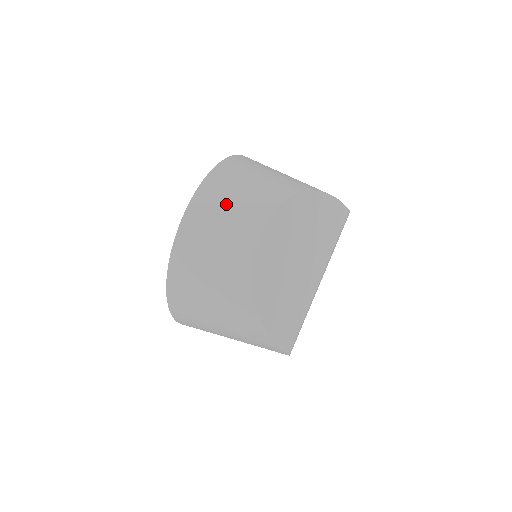
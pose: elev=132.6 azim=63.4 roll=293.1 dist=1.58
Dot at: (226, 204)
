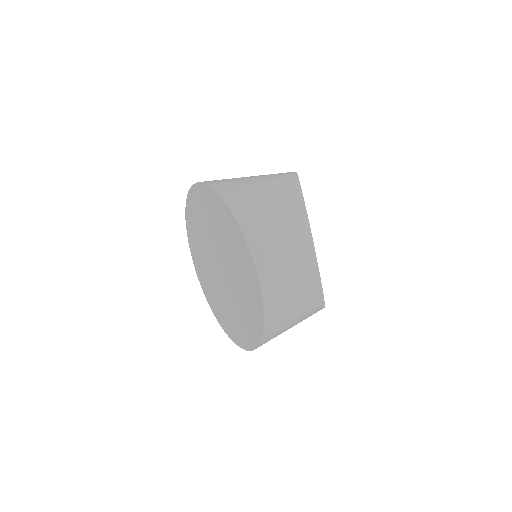
Dot at: (283, 262)
